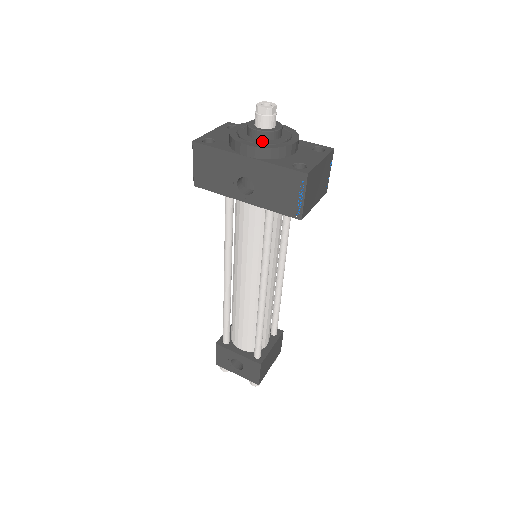
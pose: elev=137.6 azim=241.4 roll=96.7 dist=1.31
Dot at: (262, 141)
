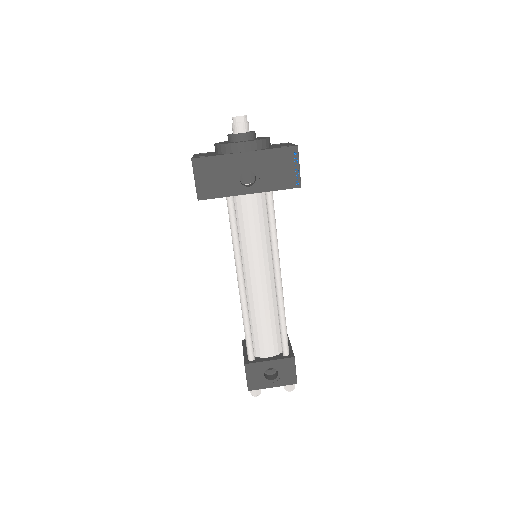
Dot at: (249, 140)
